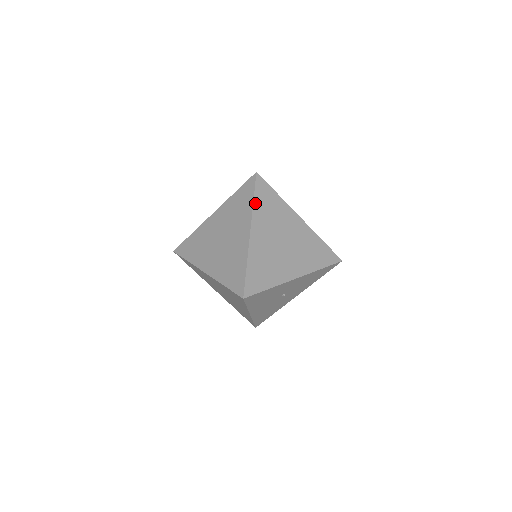
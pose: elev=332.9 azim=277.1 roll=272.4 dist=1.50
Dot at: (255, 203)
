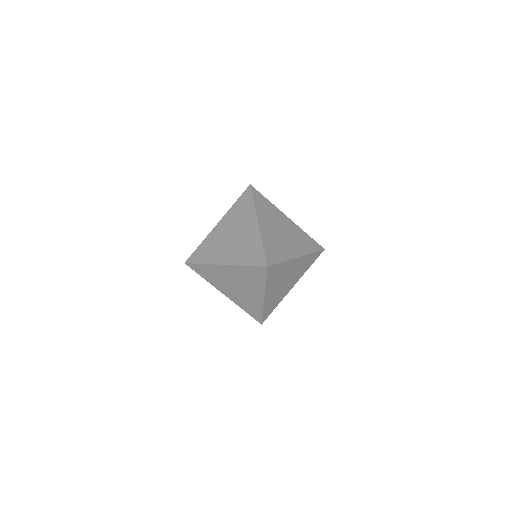
Dot at: (255, 204)
